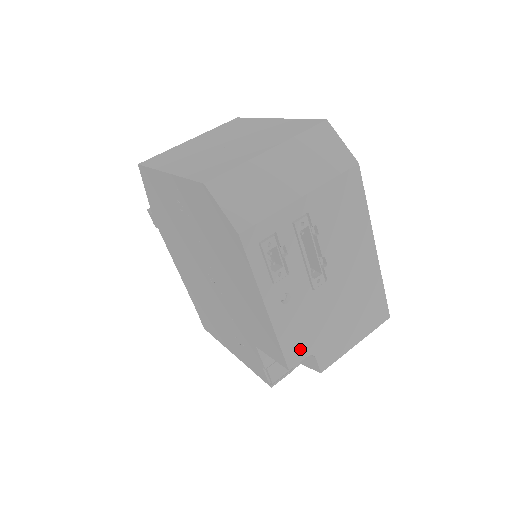
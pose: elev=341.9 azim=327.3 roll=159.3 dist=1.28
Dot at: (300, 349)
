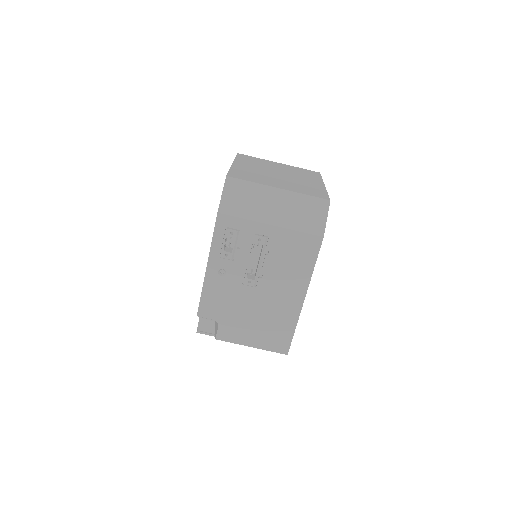
Dot at: (212, 311)
